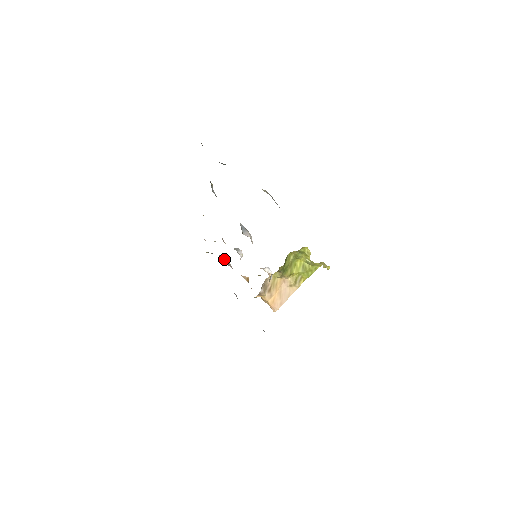
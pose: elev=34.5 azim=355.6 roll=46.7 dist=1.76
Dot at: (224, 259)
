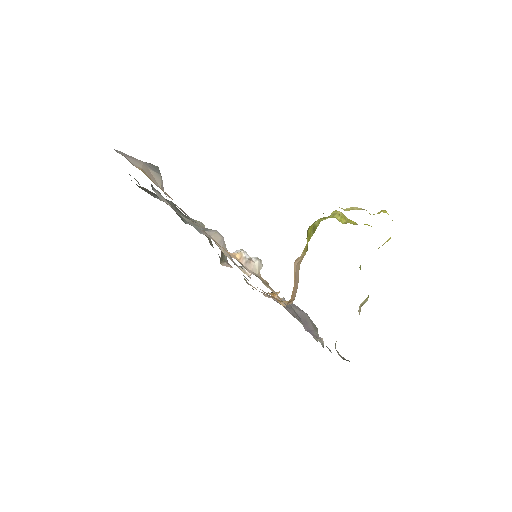
Dot at: occluded
